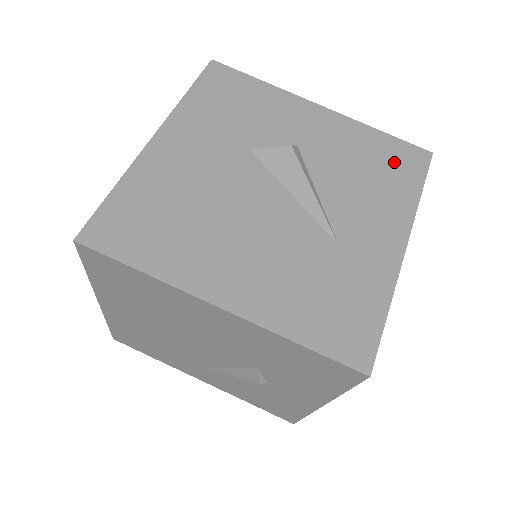
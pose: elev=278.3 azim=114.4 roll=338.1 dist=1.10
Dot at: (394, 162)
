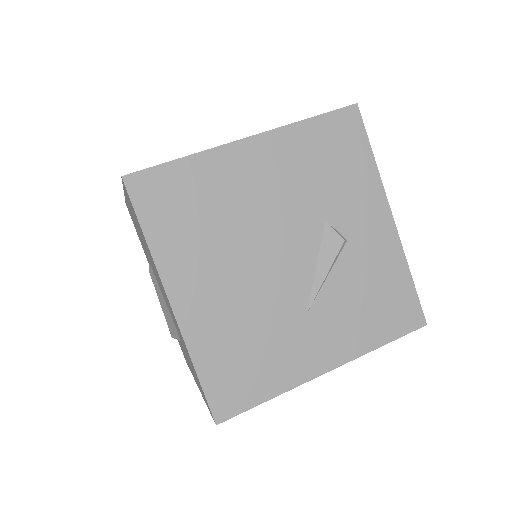
Dot at: occluded
